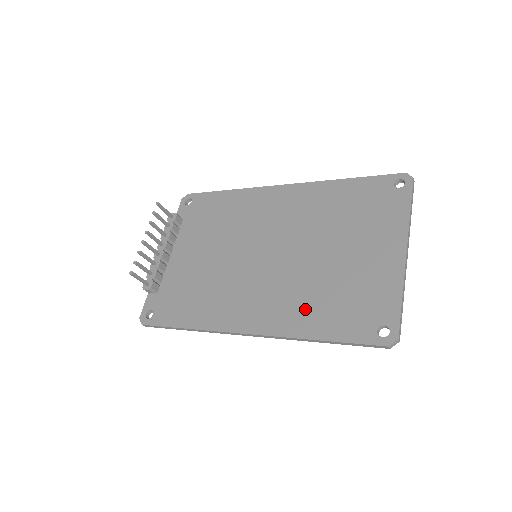
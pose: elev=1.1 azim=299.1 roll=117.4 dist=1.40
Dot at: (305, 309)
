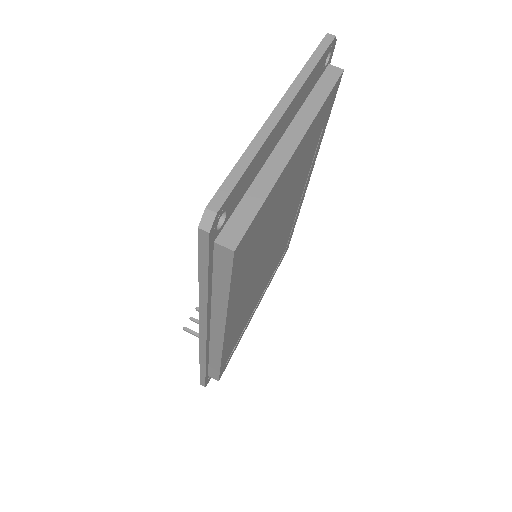
Dot at: occluded
